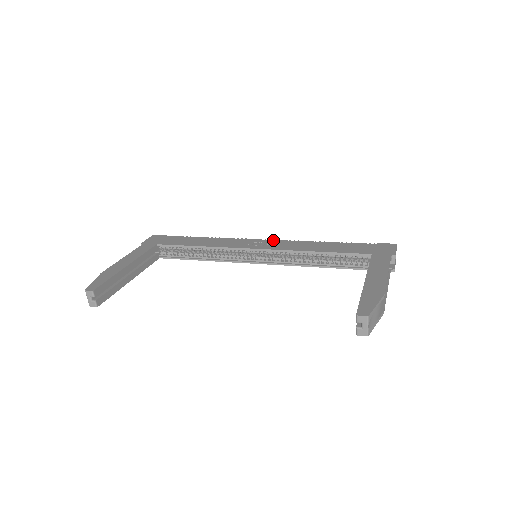
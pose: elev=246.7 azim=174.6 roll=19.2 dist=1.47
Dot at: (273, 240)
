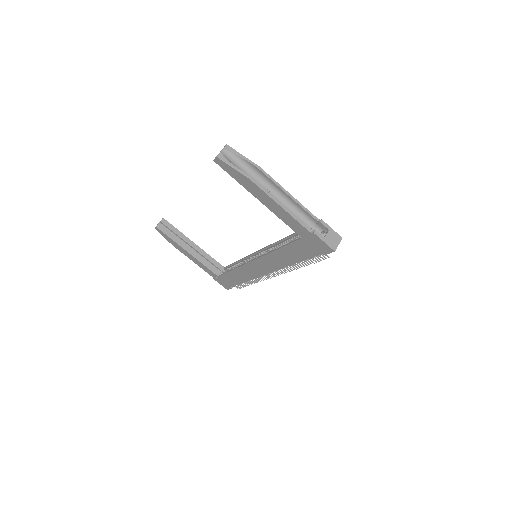
Dot at: occluded
